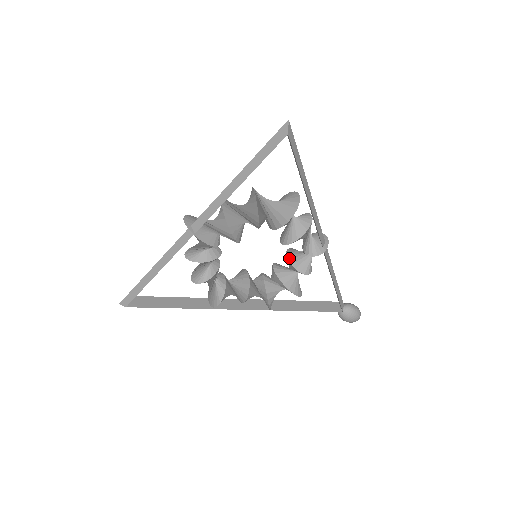
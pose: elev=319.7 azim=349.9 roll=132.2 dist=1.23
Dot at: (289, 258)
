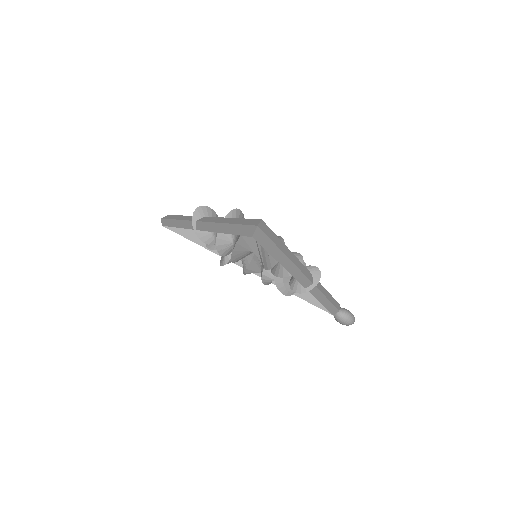
Dot at: occluded
